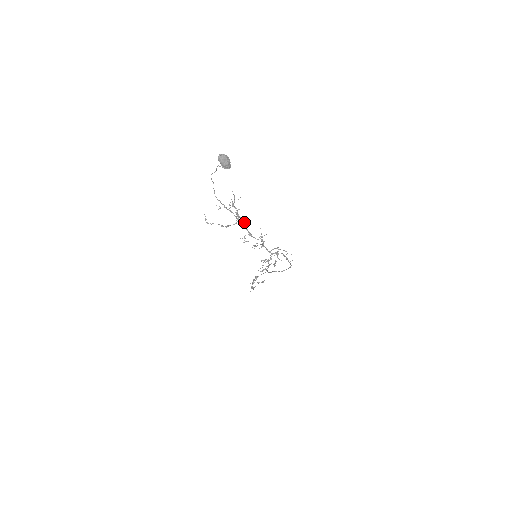
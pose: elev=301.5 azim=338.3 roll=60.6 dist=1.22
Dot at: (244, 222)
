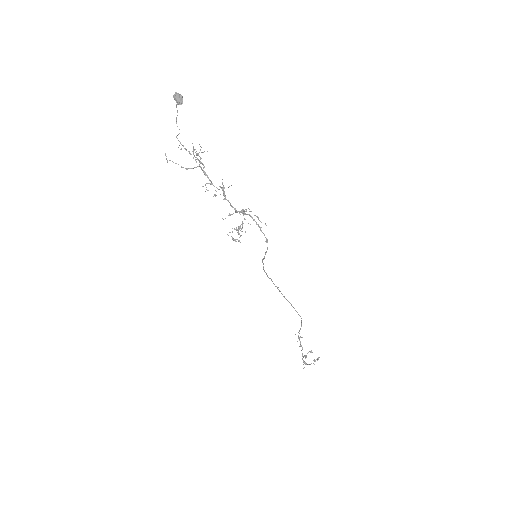
Dot at: (204, 167)
